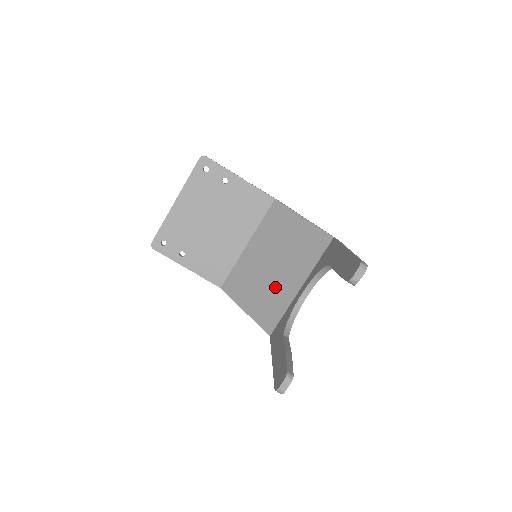
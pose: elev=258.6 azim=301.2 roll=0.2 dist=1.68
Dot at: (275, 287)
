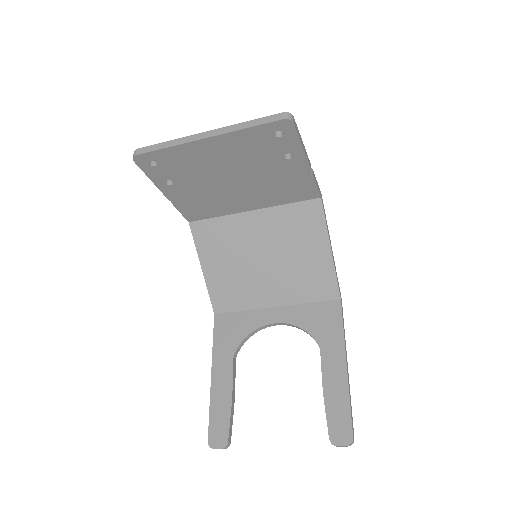
Dot at: (250, 282)
